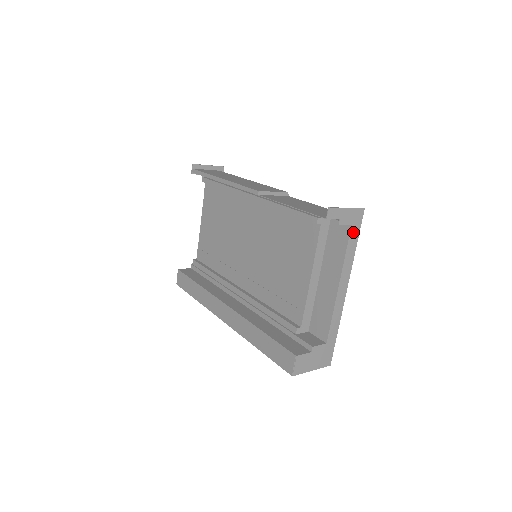
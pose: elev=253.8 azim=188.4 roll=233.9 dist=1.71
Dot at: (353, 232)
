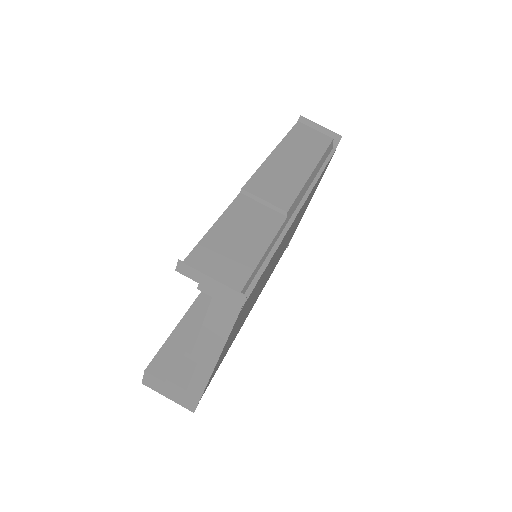
Dot at: (225, 311)
